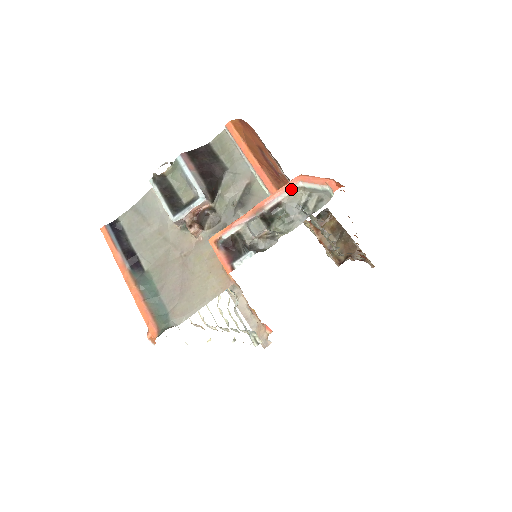
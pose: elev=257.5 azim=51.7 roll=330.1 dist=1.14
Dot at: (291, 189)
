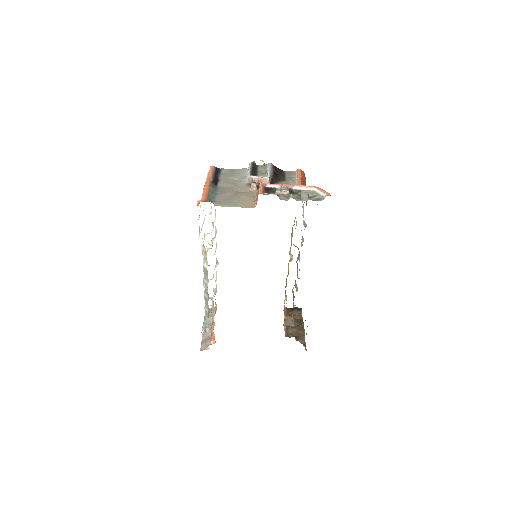
Dot at: (310, 189)
